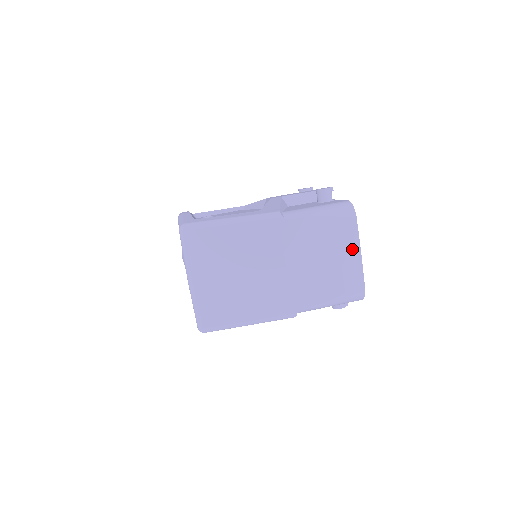
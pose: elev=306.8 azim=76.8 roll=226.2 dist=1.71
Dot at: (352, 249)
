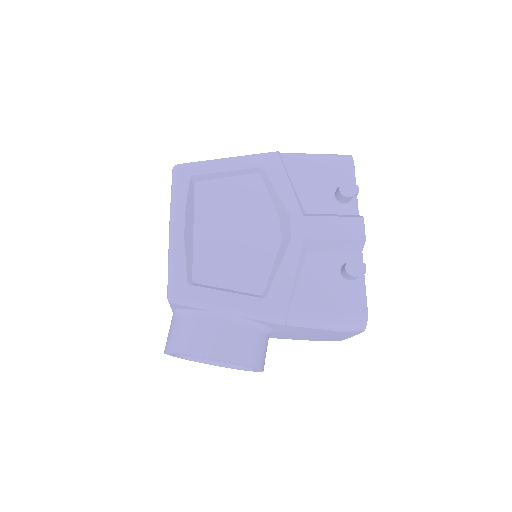
Dot at: occluded
